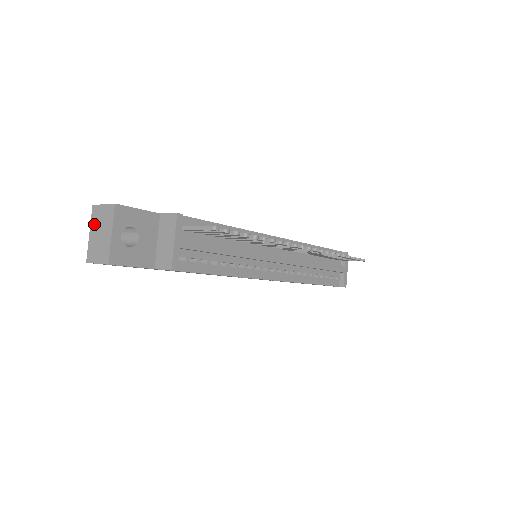
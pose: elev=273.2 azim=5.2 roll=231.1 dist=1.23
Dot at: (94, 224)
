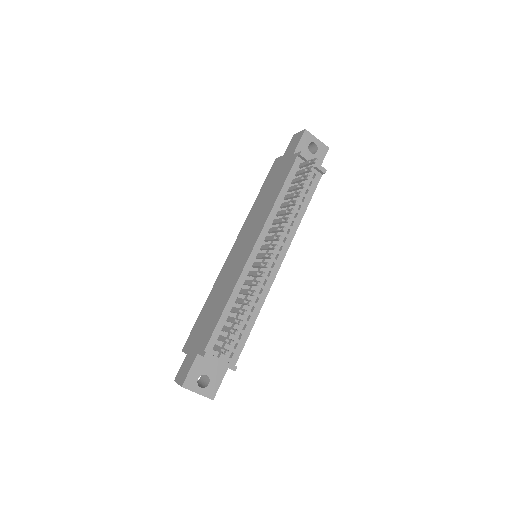
Dot at: occluded
